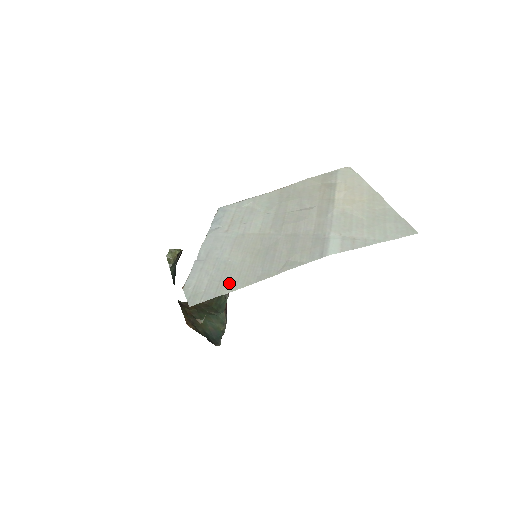
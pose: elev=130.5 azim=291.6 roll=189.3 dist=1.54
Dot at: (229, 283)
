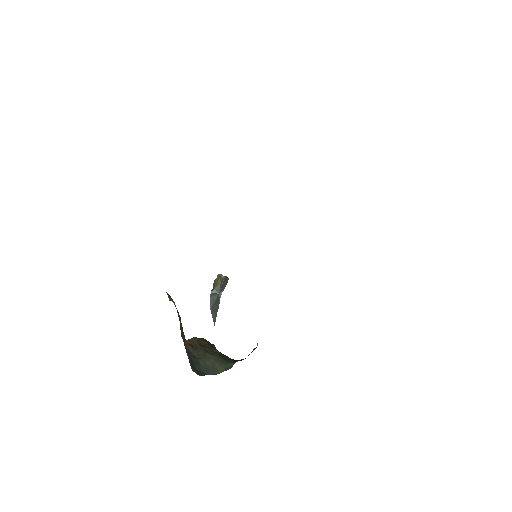
Dot at: occluded
